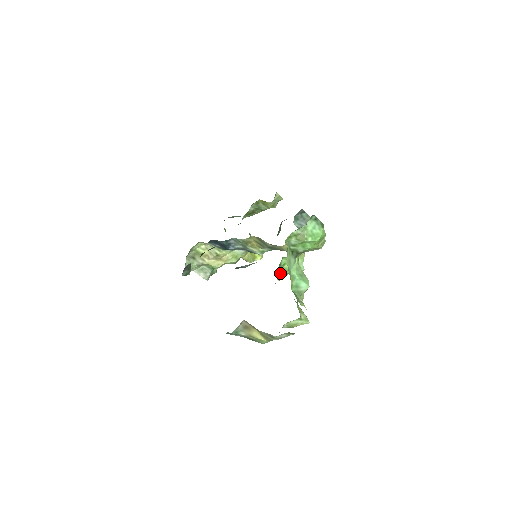
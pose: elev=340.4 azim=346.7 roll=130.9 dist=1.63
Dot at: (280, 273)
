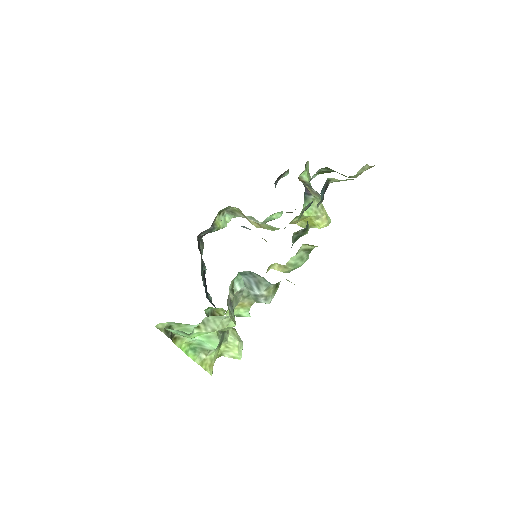
Dot at: (222, 309)
